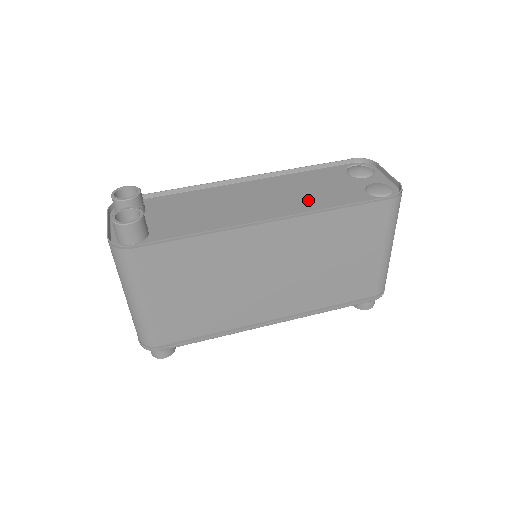
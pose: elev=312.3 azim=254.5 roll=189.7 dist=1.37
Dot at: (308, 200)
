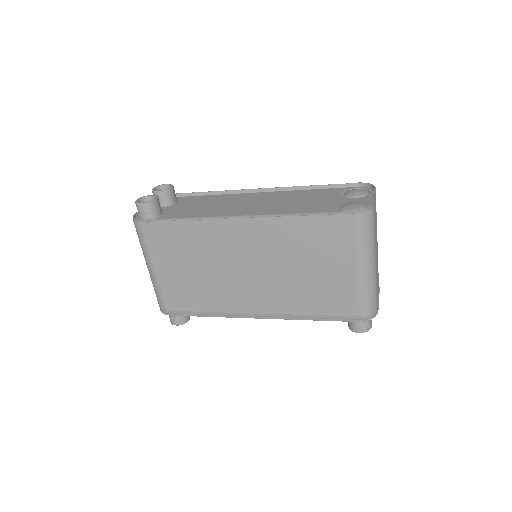
Dot at: (287, 208)
